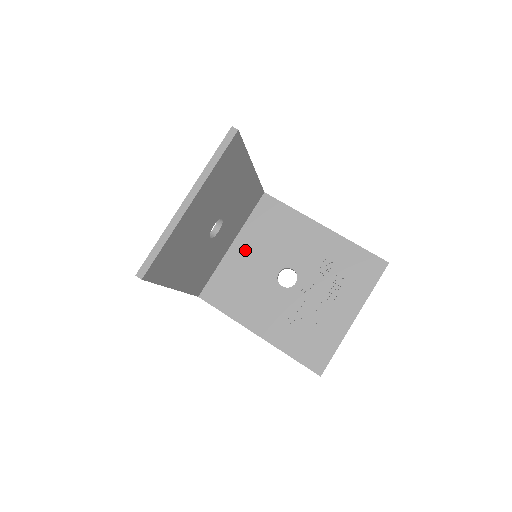
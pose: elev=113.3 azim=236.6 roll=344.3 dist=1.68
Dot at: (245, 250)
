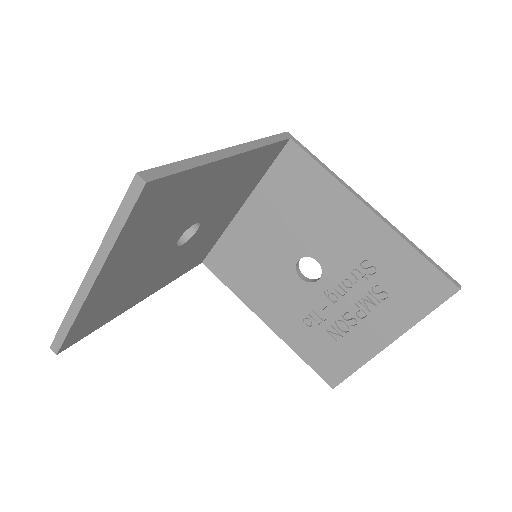
Dot at: (258, 220)
